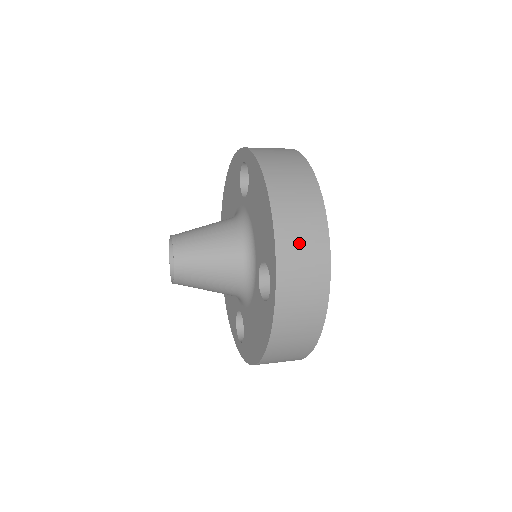
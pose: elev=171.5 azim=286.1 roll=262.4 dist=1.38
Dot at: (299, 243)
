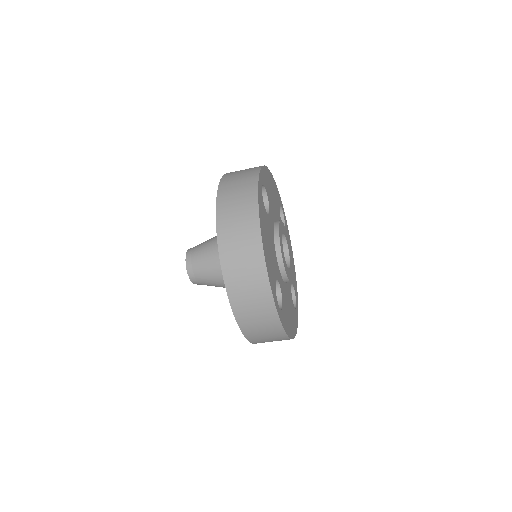
Dot at: occluded
